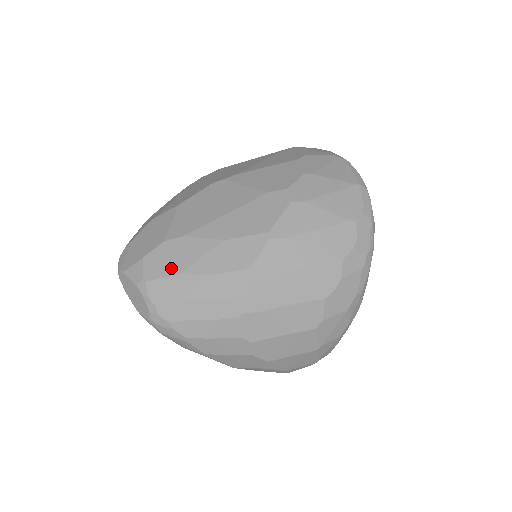
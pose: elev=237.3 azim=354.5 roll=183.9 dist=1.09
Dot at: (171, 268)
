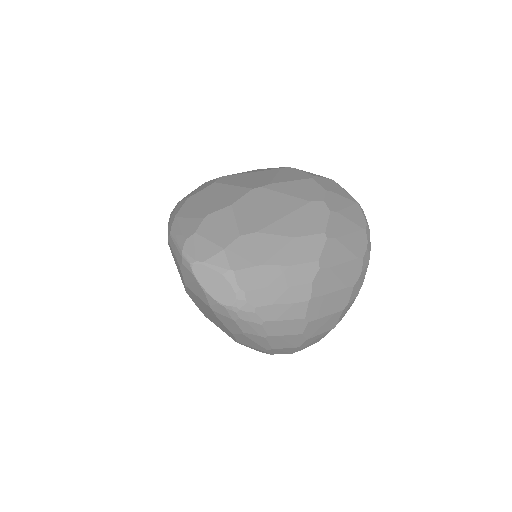
Dot at: (254, 259)
